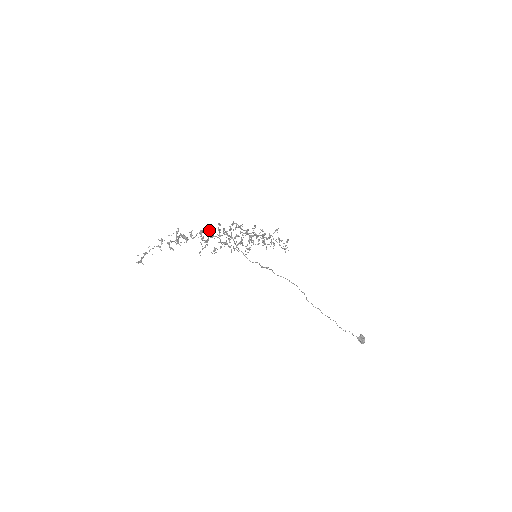
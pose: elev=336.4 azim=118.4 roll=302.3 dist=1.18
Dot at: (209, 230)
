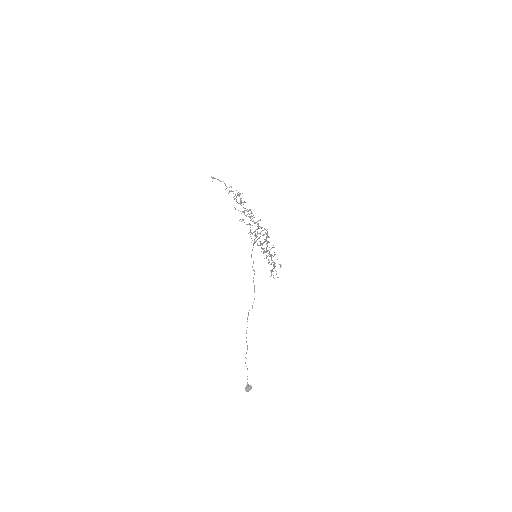
Dot at: occluded
